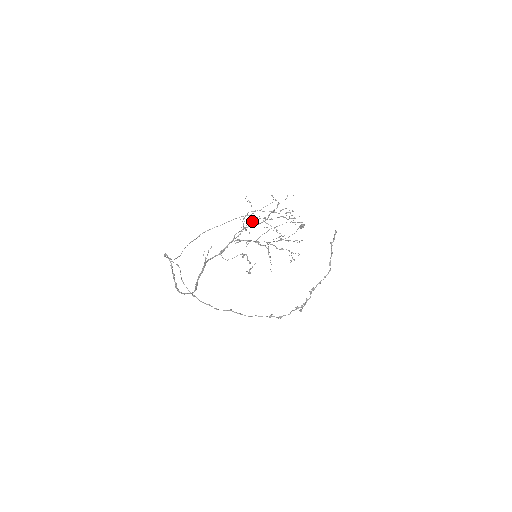
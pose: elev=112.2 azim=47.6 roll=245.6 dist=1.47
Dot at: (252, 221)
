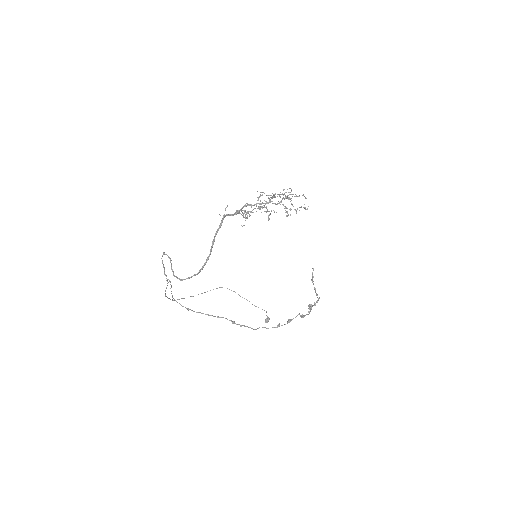
Dot at: (258, 198)
